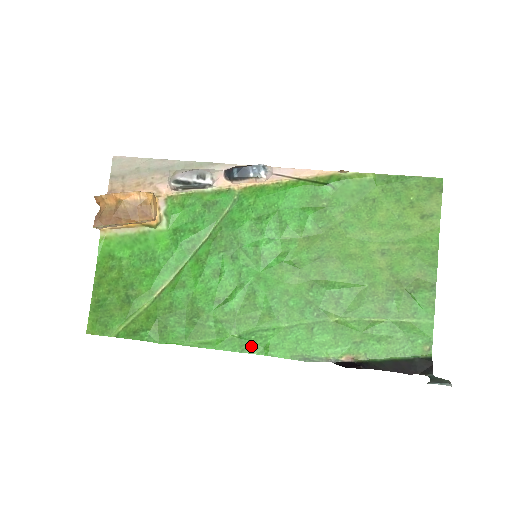
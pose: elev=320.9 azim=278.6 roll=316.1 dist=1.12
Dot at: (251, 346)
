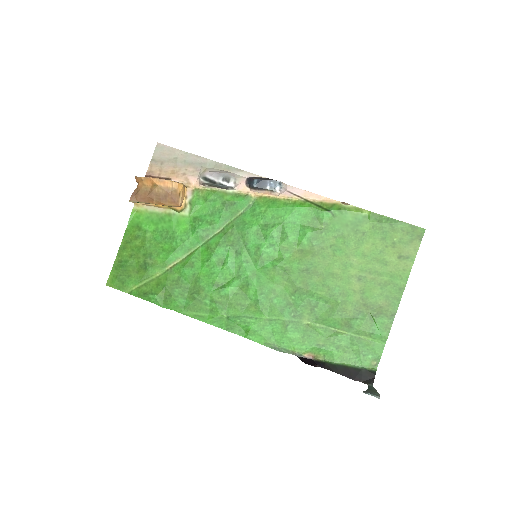
Dot at: (235, 327)
